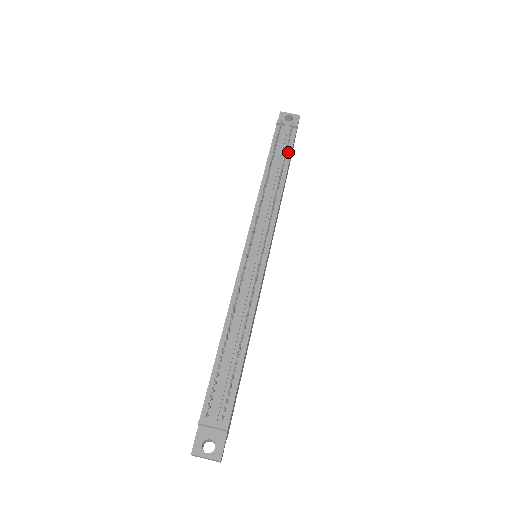
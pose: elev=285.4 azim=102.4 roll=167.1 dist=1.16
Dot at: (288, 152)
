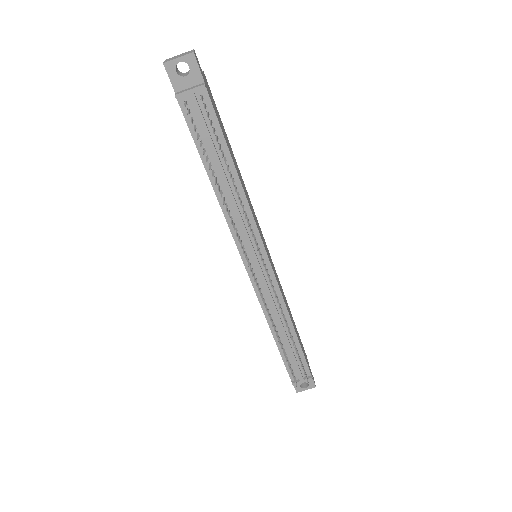
Dot at: (219, 136)
